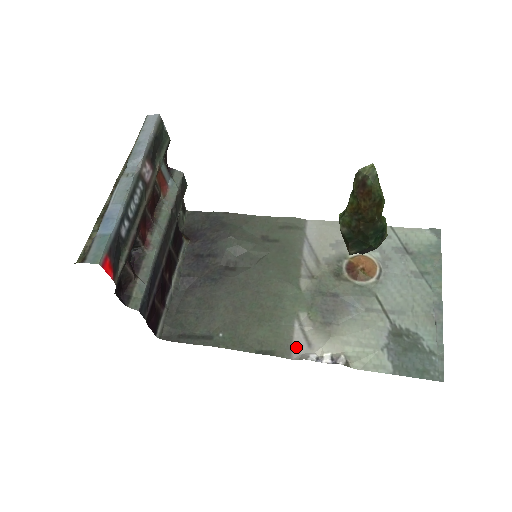
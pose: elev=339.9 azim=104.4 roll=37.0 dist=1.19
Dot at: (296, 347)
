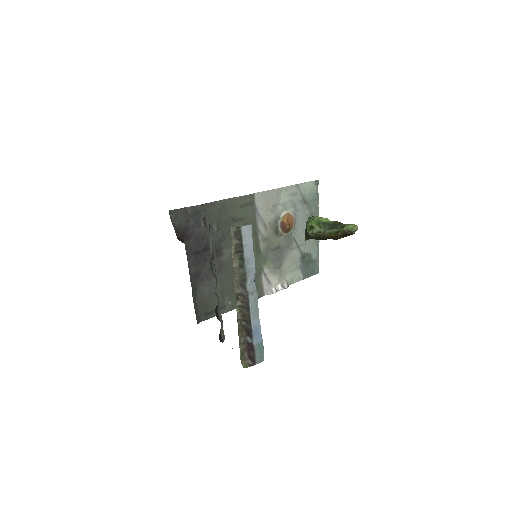
Dot at: (265, 288)
